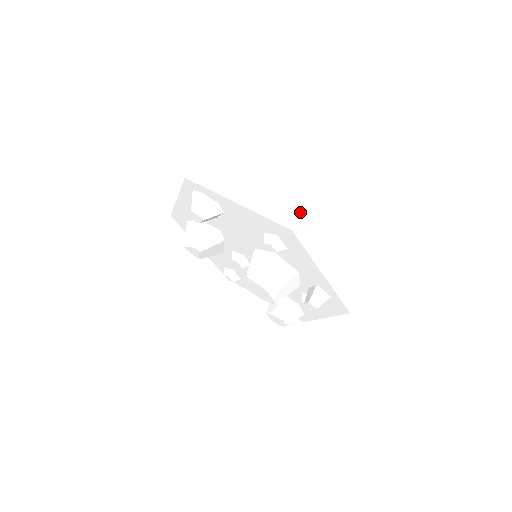
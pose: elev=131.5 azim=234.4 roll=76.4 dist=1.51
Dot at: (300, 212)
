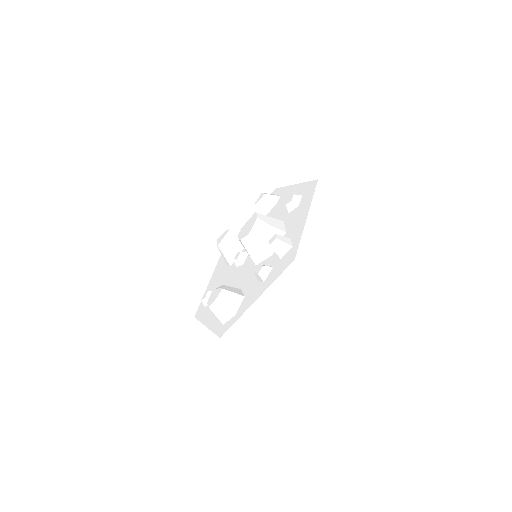
Dot at: (329, 189)
